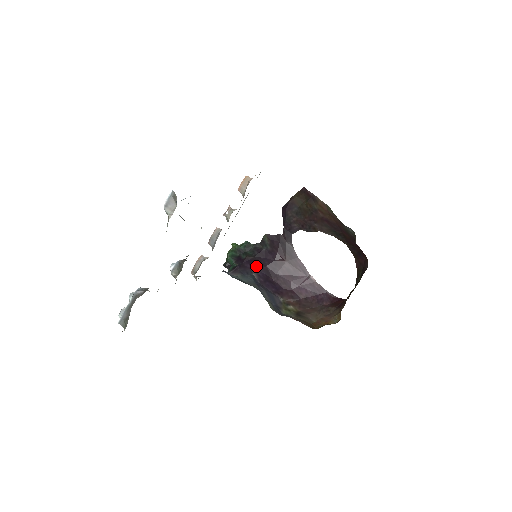
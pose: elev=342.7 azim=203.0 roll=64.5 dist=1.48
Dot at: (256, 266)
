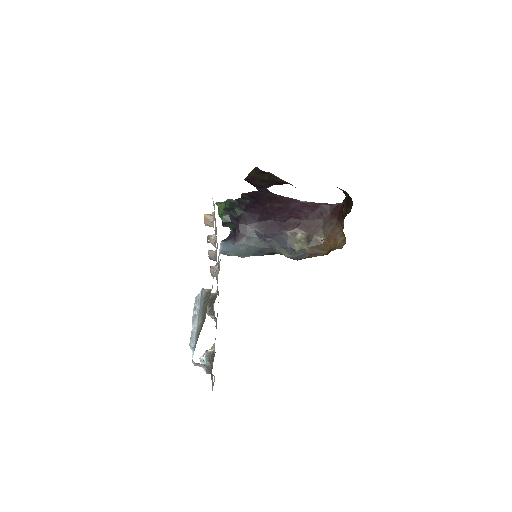
Dot at: (251, 220)
